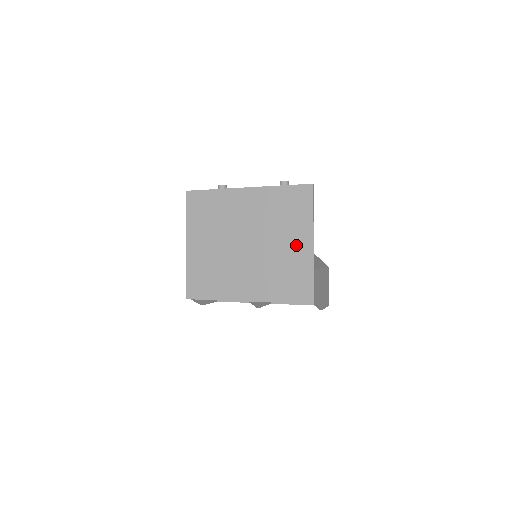
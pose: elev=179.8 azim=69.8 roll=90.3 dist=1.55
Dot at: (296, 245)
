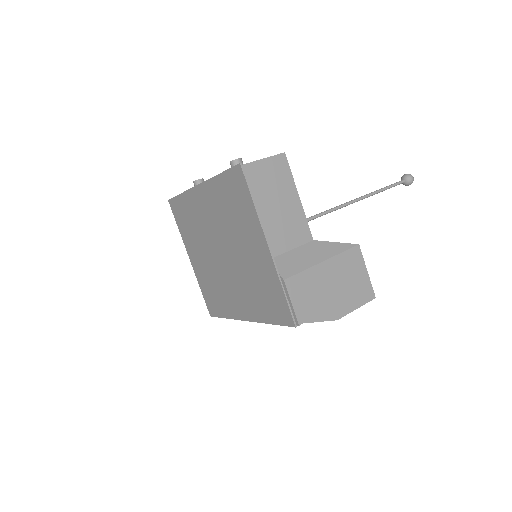
Dot at: (256, 251)
